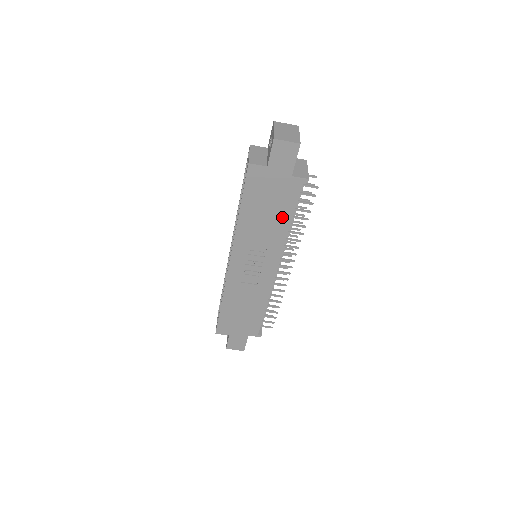
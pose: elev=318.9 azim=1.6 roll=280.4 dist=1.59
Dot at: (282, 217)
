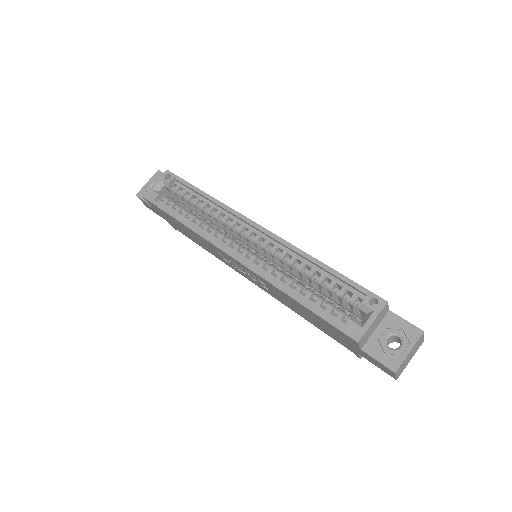
Dot at: (310, 320)
